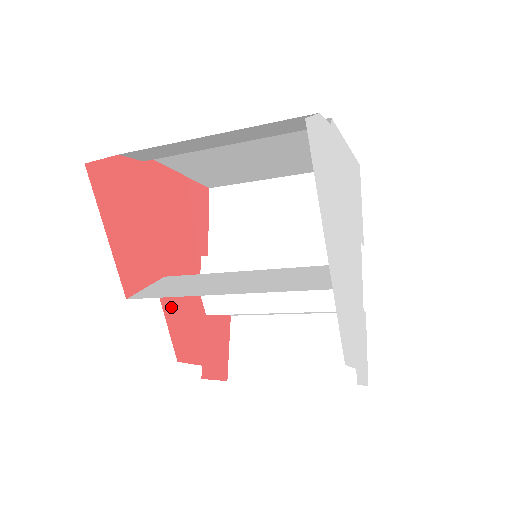
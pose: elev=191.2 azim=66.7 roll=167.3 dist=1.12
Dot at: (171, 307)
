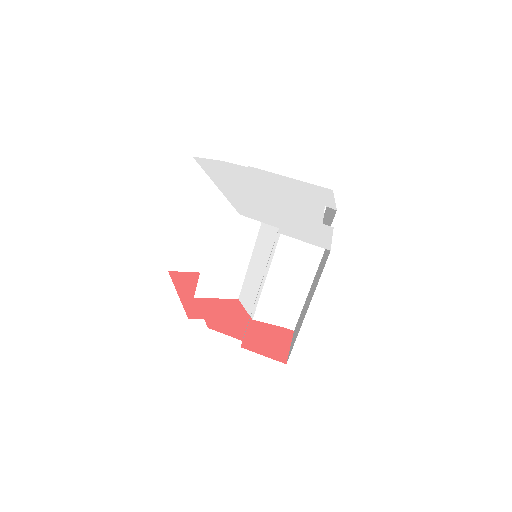
Dot at: (206, 305)
